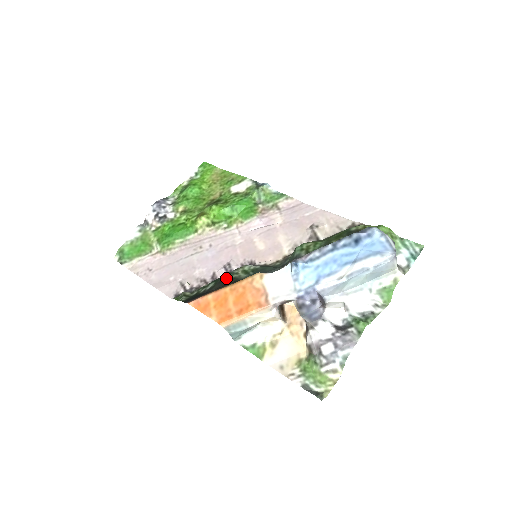
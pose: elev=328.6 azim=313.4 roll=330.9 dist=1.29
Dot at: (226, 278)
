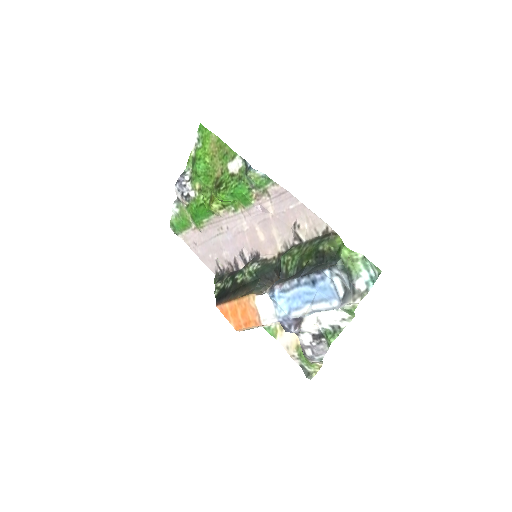
Dot at: (238, 279)
